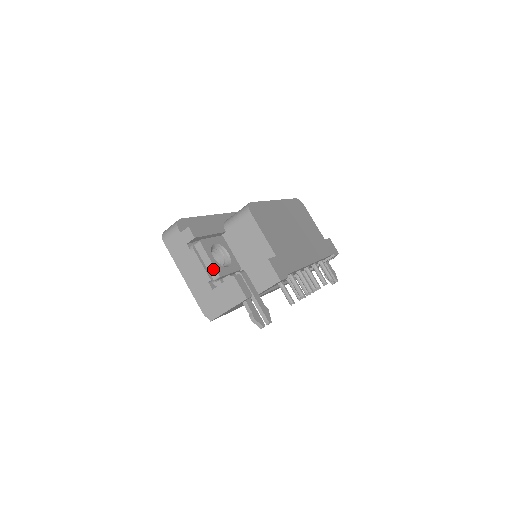
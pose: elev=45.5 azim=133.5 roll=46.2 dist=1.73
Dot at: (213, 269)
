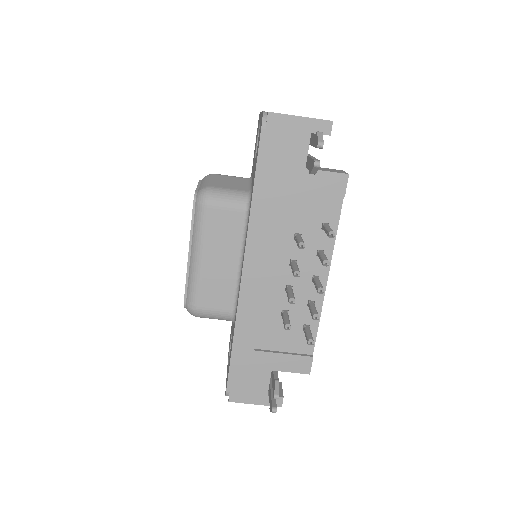
Dot at: occluded
